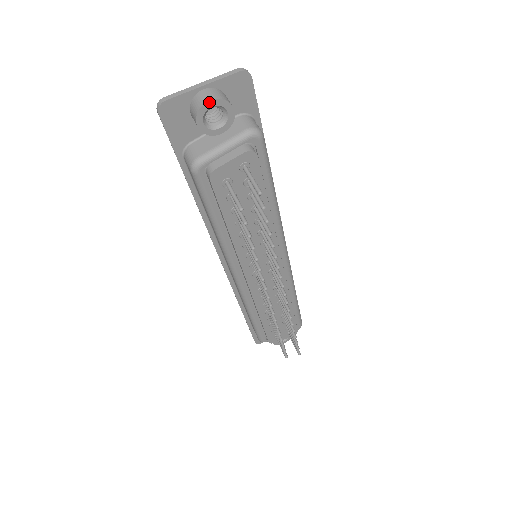
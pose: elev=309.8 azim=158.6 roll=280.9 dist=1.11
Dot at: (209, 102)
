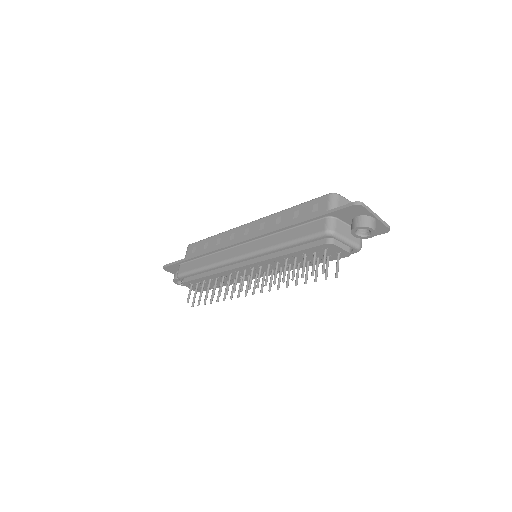
Dot at: (373, 229)
